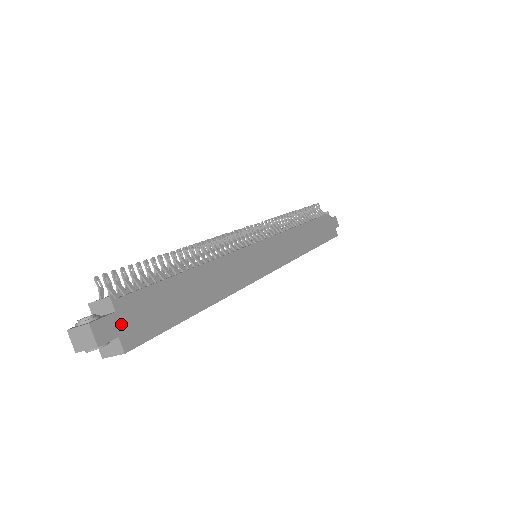
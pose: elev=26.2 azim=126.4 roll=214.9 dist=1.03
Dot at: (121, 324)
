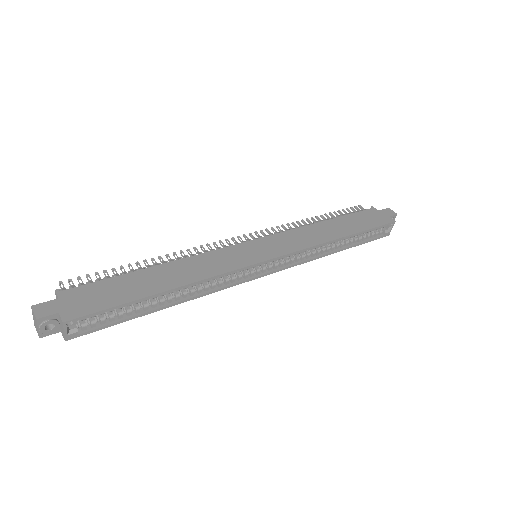
Dot at: (63, 305)
